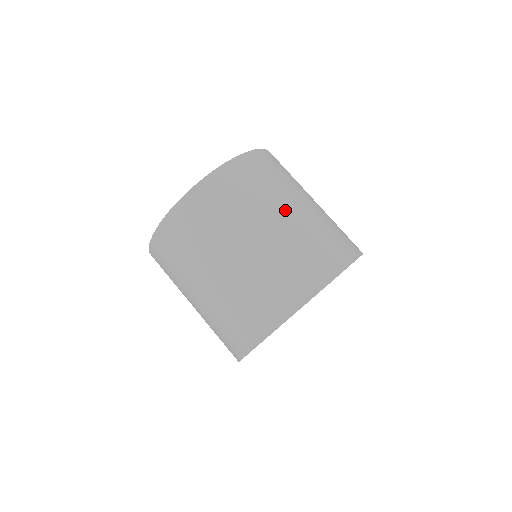
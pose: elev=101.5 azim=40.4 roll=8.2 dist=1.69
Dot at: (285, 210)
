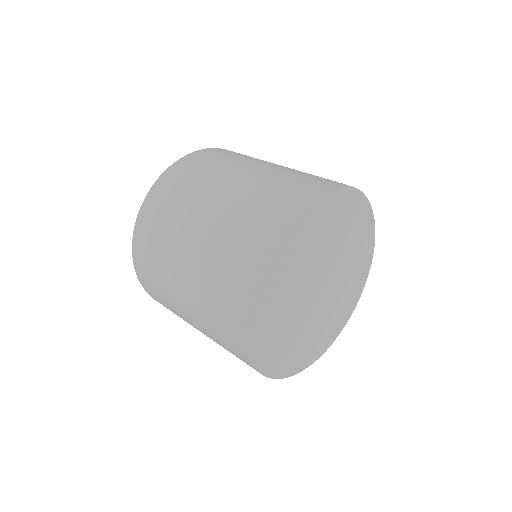
Dot at: (238, 173)
